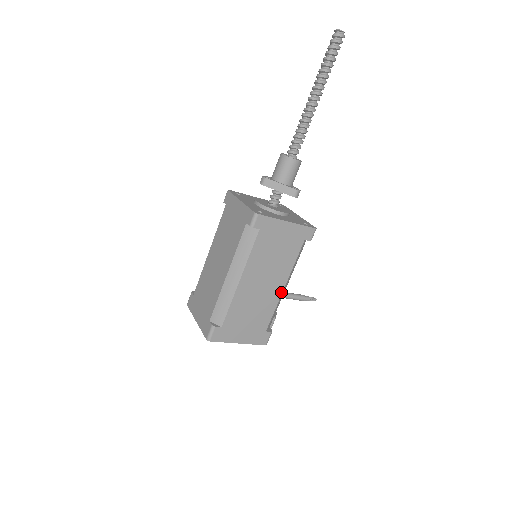
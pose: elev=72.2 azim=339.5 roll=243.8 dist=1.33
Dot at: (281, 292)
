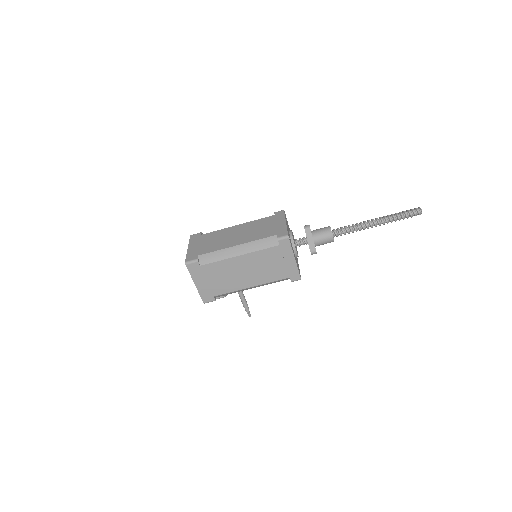
Dot at: (247, 287)
